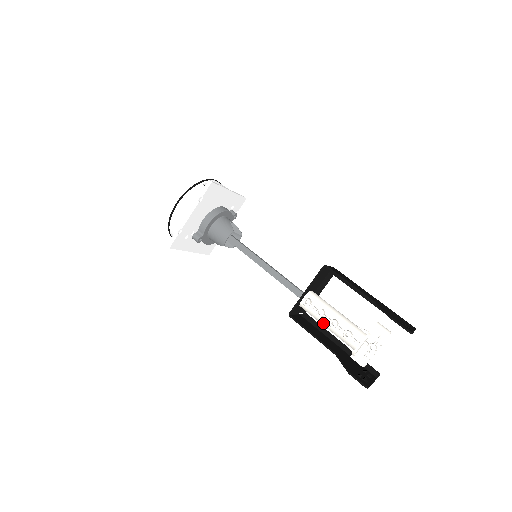
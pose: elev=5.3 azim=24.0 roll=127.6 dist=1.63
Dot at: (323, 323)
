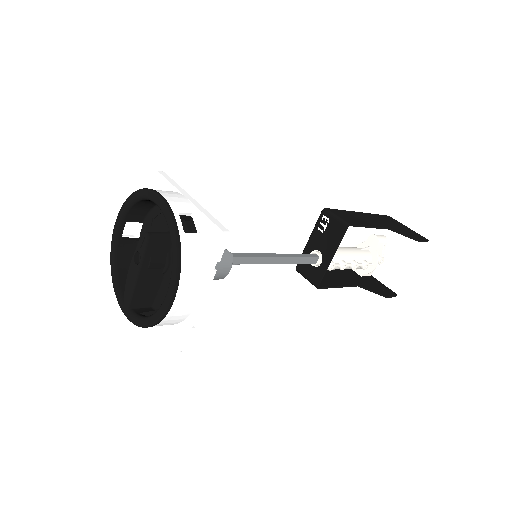
Dot at: occluded
